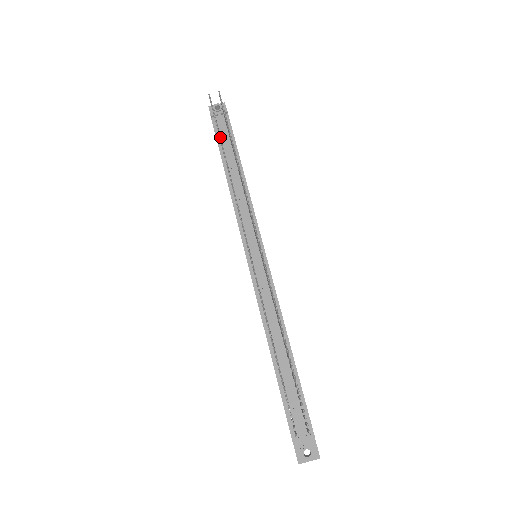
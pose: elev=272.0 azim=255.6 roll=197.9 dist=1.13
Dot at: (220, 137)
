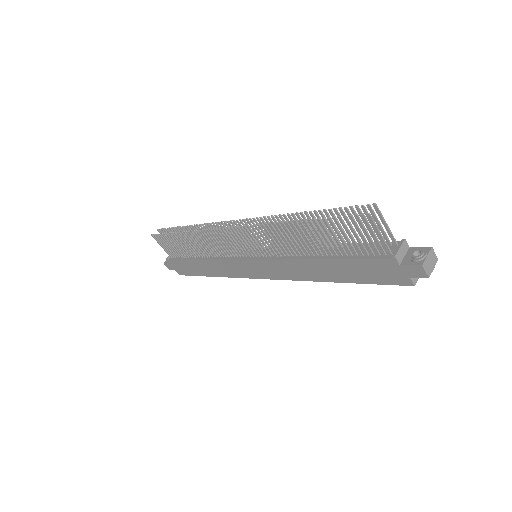
Dot at: (172, 232)
